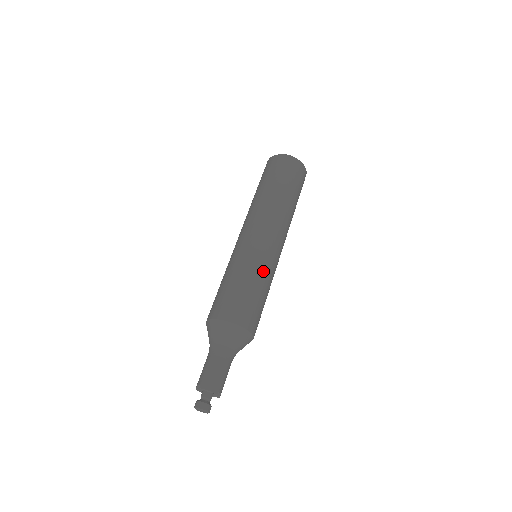
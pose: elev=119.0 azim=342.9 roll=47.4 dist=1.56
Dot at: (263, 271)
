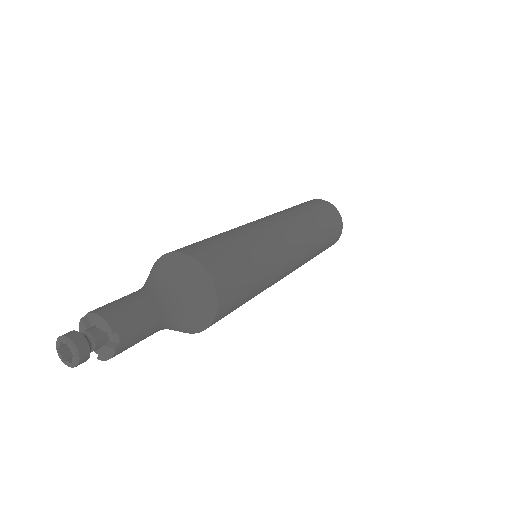
Dot at: (264, 248)
